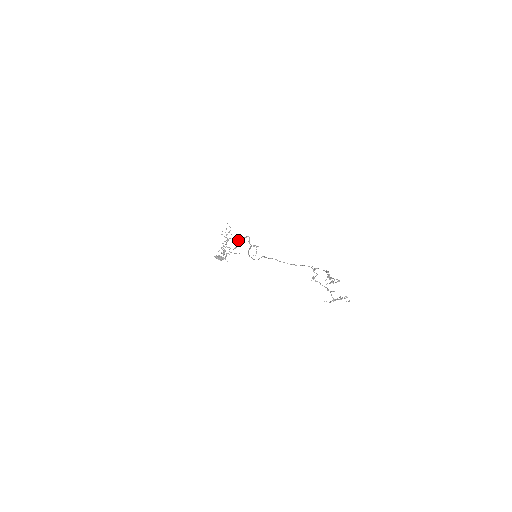
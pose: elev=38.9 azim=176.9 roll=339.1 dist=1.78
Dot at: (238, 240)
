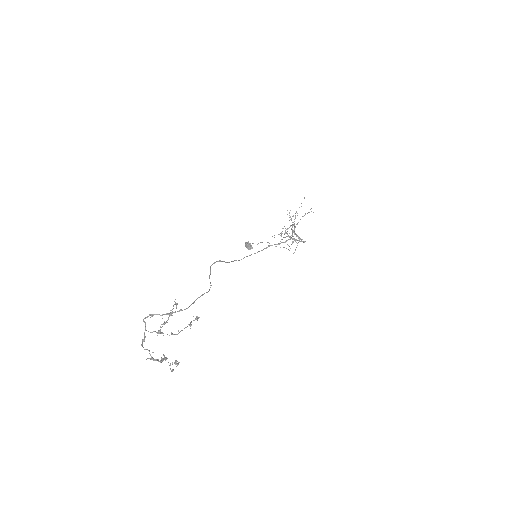
Dot at: occluded
